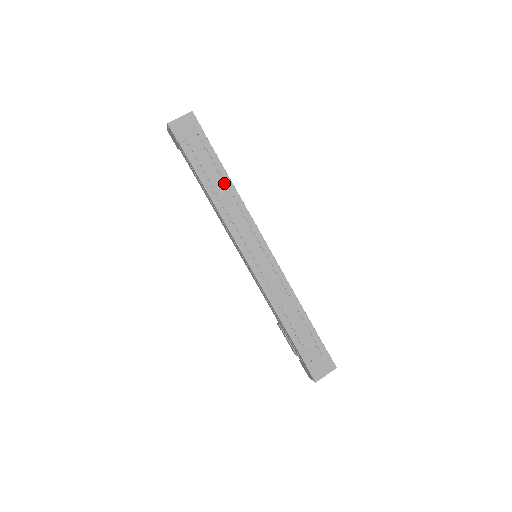
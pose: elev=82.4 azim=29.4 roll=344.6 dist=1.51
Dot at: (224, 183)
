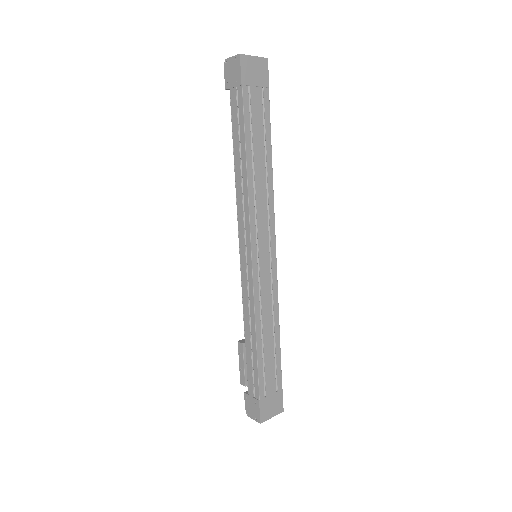
Dot at: (264, 158)
